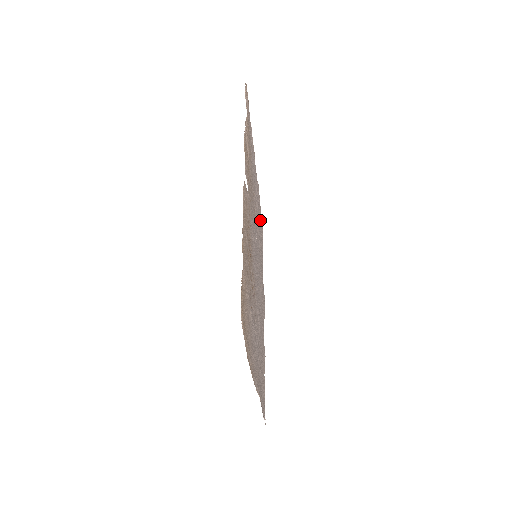
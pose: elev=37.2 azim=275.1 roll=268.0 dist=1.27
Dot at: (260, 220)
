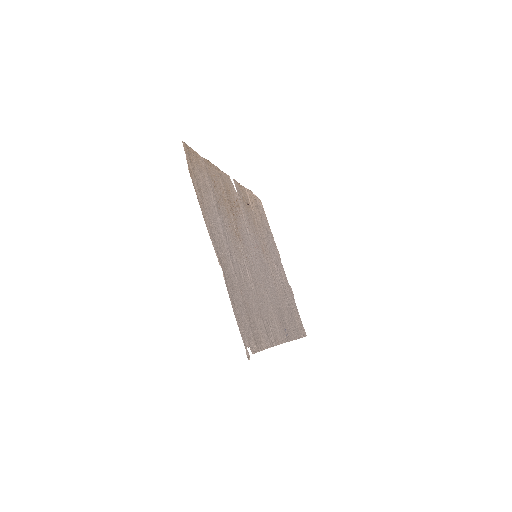
Dot at: (293, 308)
